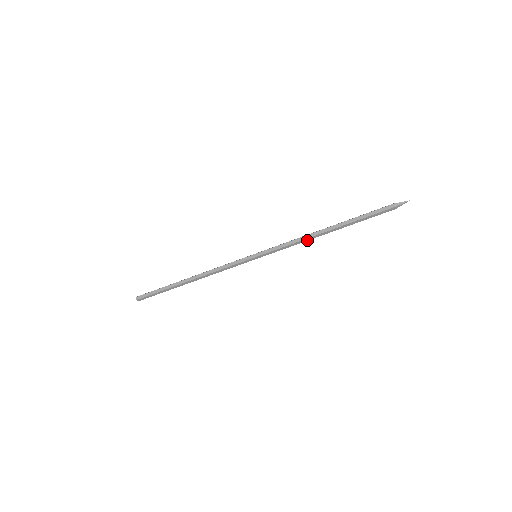
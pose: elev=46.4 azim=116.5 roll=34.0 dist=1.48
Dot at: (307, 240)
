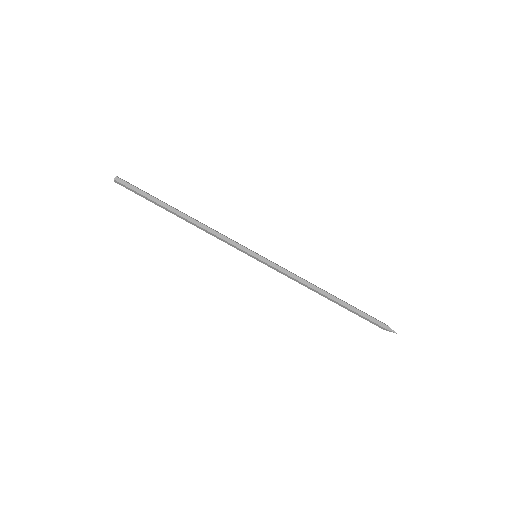
Dot at: (307, 285)
